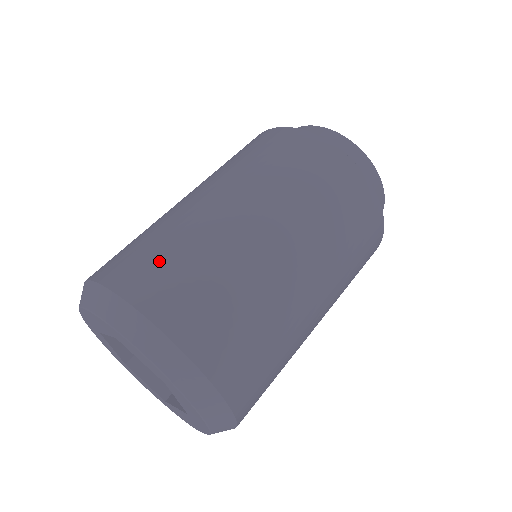
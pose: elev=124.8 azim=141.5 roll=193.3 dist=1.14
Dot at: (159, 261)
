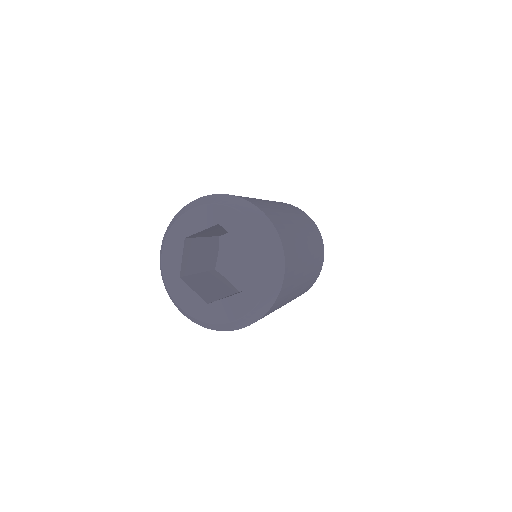
Dot at: occluded
